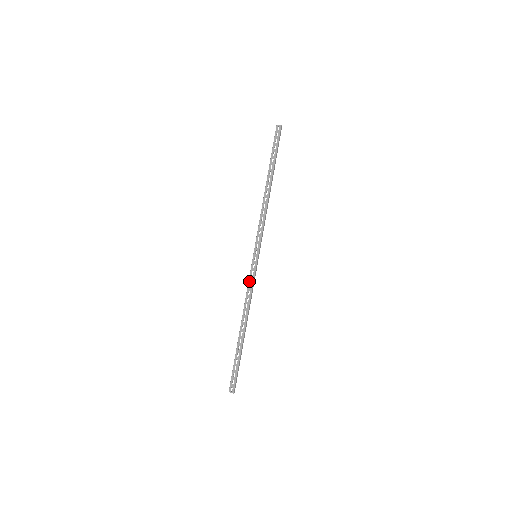
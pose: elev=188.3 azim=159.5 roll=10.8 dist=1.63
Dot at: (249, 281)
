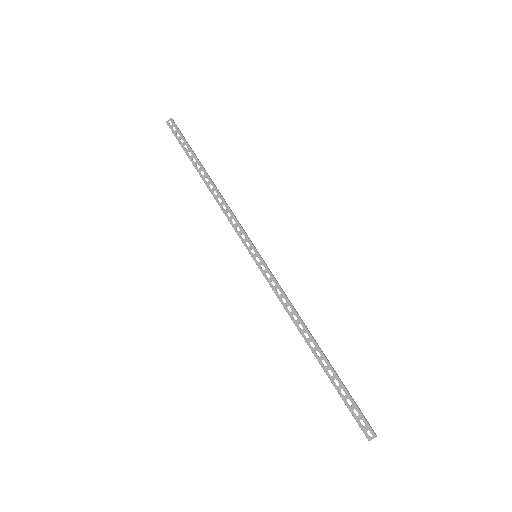
Dot at: (272, 288)
